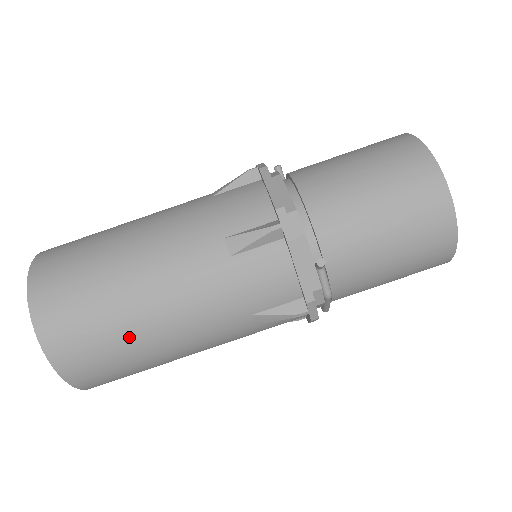
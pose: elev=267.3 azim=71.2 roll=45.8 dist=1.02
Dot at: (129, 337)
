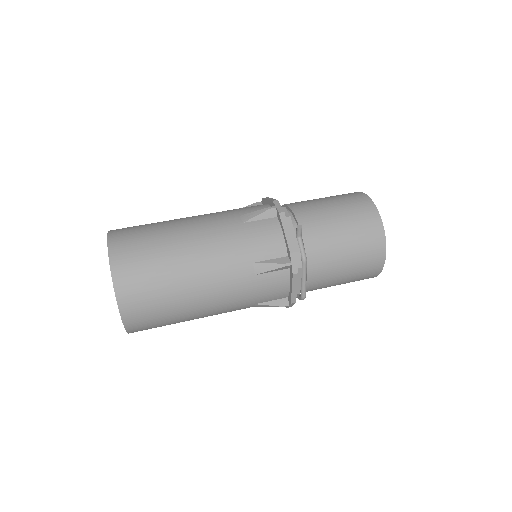
Dot at: (169, 263)
